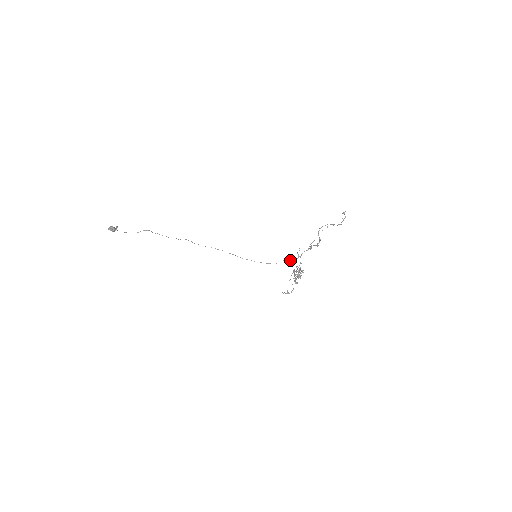
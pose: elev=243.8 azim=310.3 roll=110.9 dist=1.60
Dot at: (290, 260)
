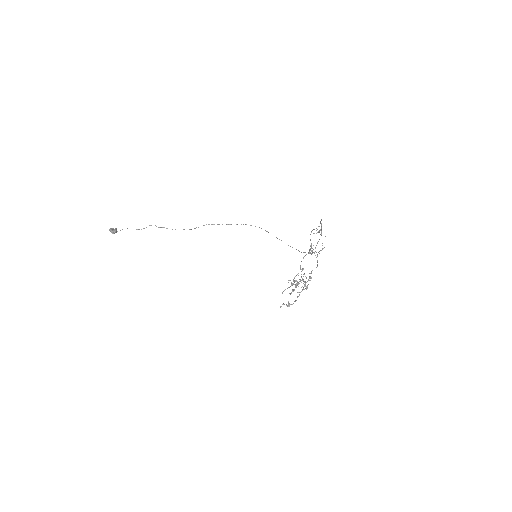
Dot at: (314, 252)
